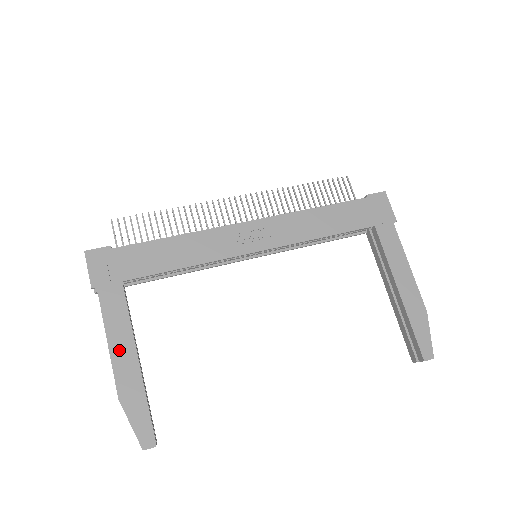
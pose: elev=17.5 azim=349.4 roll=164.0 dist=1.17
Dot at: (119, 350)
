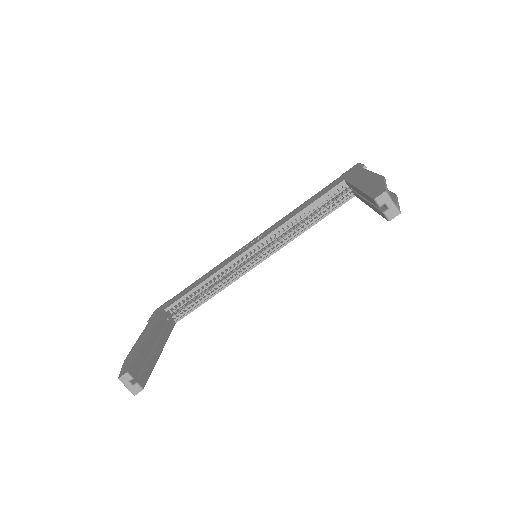
Dot at: (142, 338)
